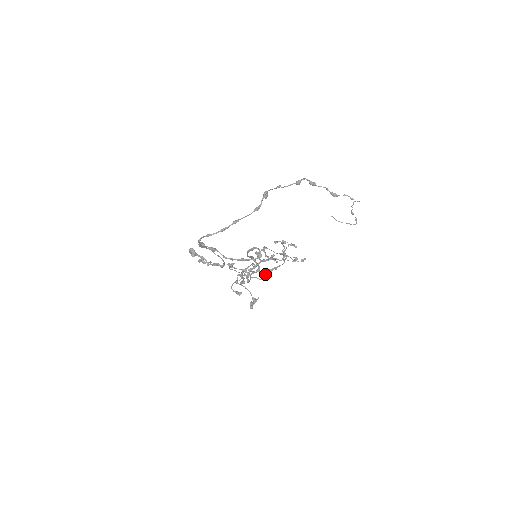
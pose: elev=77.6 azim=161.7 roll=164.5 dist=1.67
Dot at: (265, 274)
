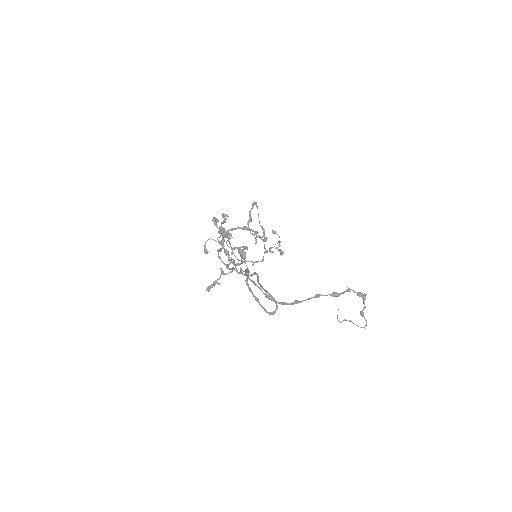
Dot at: (242, 260)
